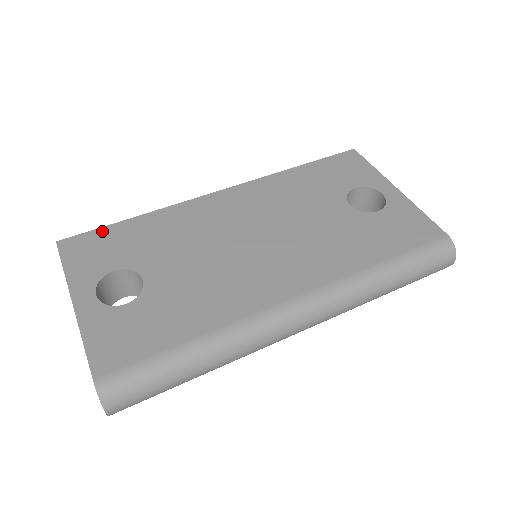
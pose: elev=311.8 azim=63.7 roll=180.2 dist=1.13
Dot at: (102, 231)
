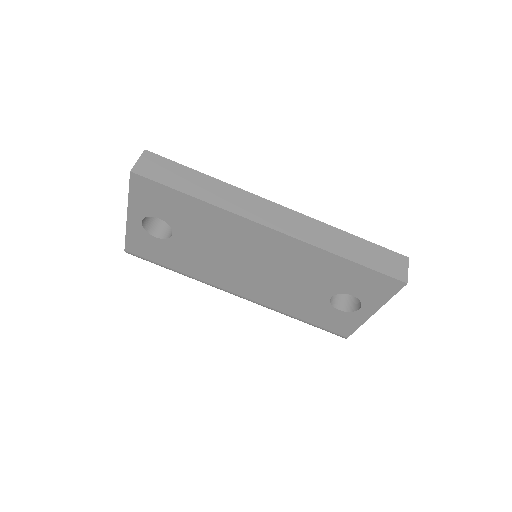
Dot at: (166, 190)
